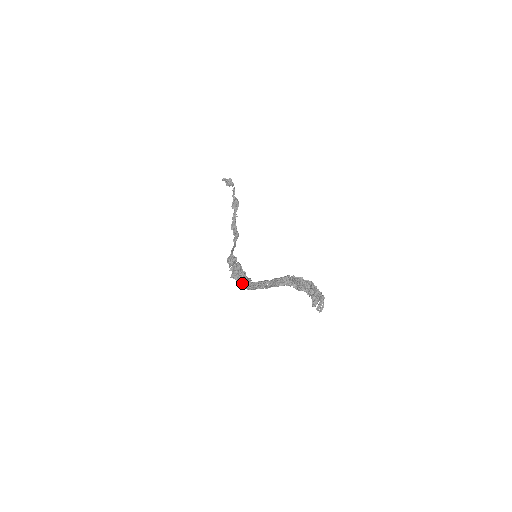
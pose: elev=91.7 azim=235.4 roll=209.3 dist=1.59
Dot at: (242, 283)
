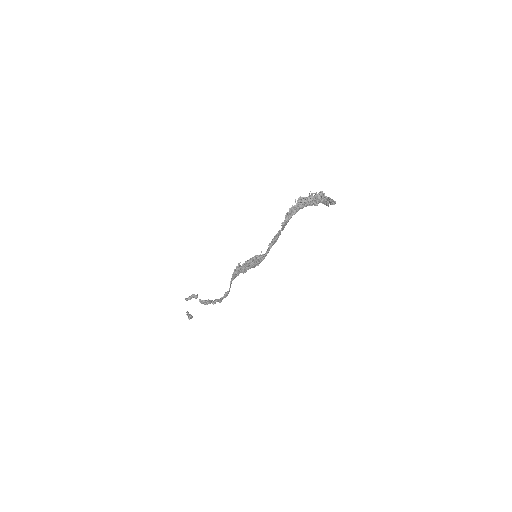
Dot at: (259, 258)
